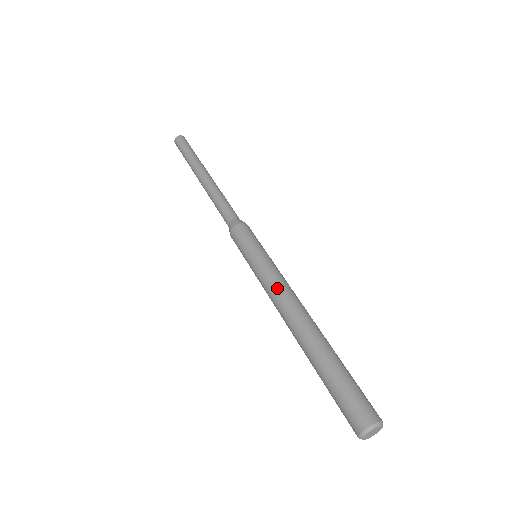
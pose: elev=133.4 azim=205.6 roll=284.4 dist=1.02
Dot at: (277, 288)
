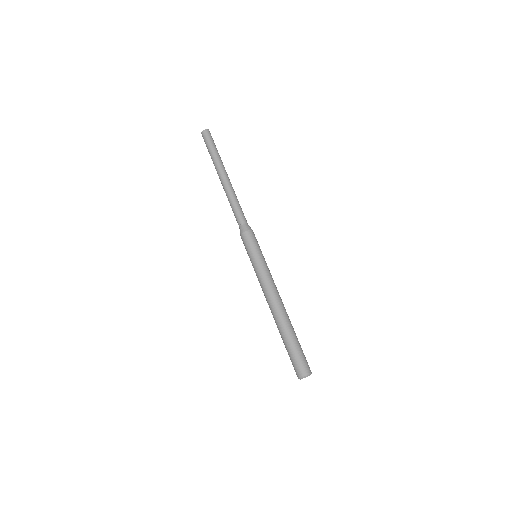
Dot at: (270, 285)
